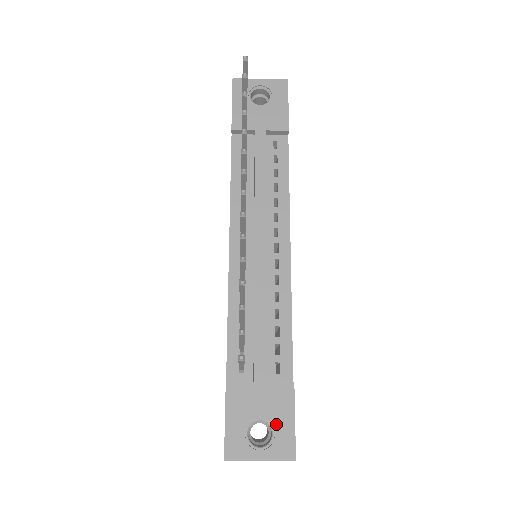
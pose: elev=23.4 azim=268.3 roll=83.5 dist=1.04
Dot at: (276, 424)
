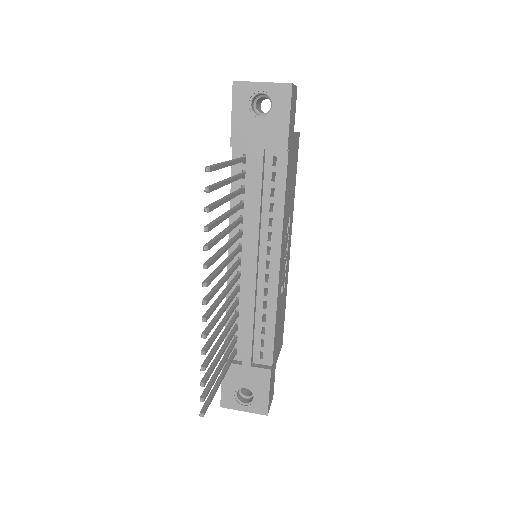
Dot at: (256, 393)
